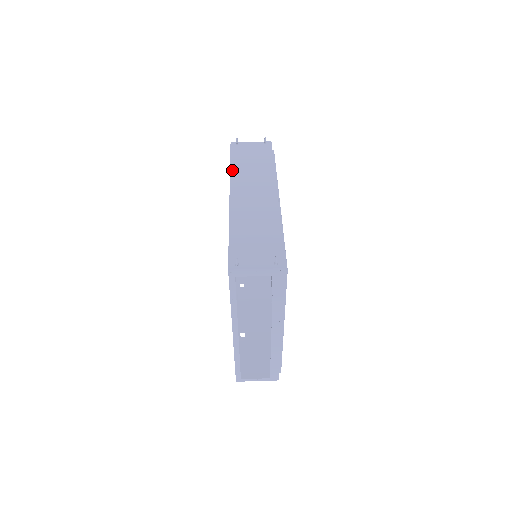
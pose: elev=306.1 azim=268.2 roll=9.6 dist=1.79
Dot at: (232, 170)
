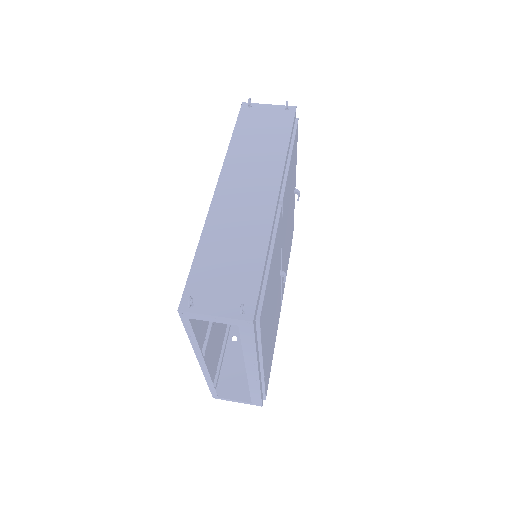
Dot at: (231, 148)
